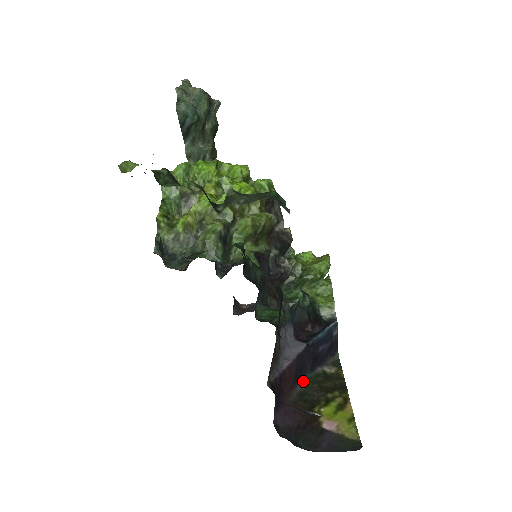
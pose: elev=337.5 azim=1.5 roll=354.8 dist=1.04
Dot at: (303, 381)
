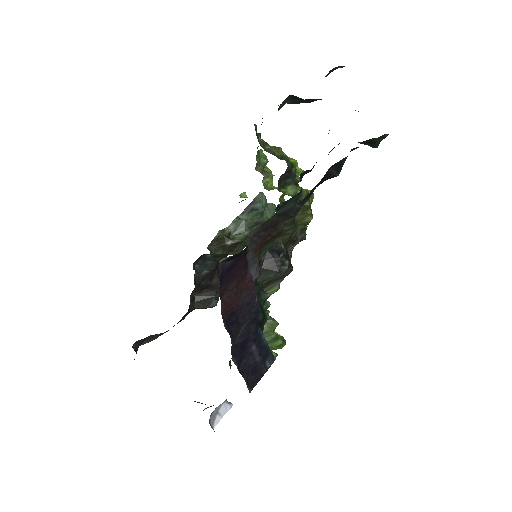
Dot at: (229, 332)
